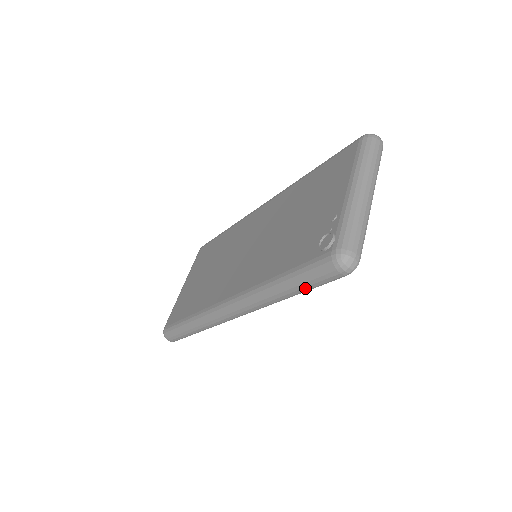
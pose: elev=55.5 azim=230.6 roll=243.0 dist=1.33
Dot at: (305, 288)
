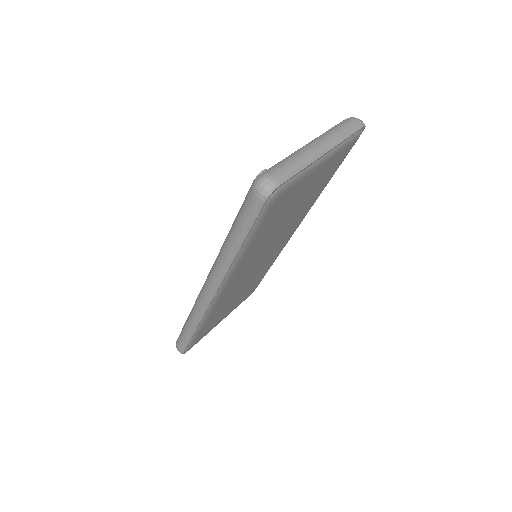
Dot at: (242, 231)
